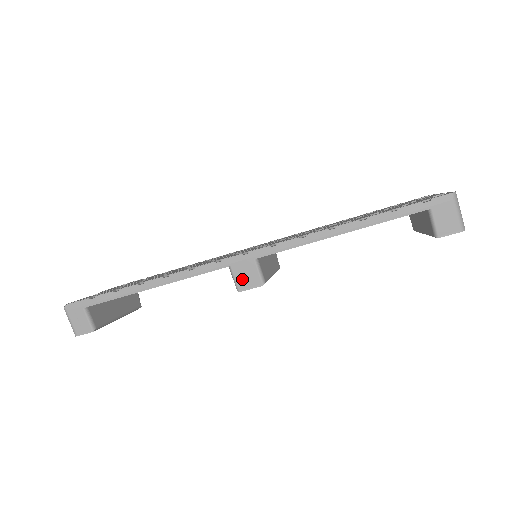
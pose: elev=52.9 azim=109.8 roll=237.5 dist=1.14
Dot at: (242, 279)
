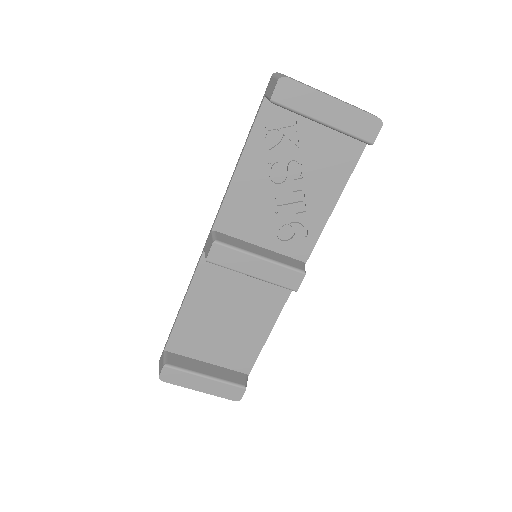
Dot at: (207, 250)
